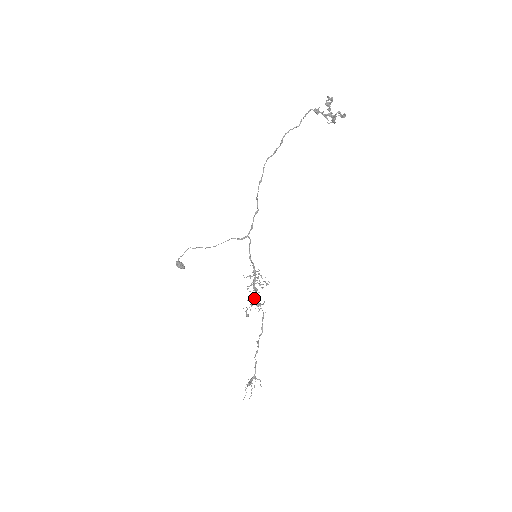
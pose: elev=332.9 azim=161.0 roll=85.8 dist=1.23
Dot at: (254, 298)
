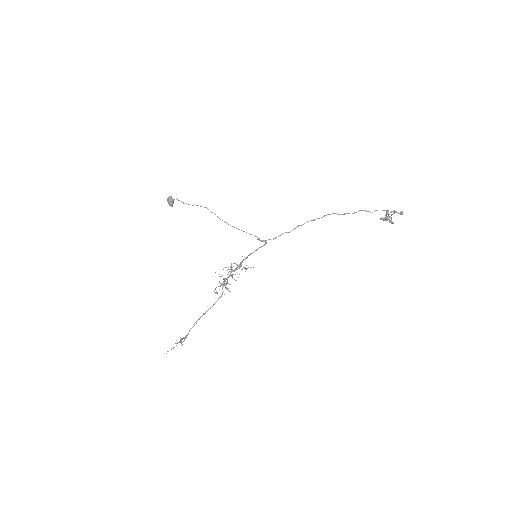
Dot at: (225, 279)
